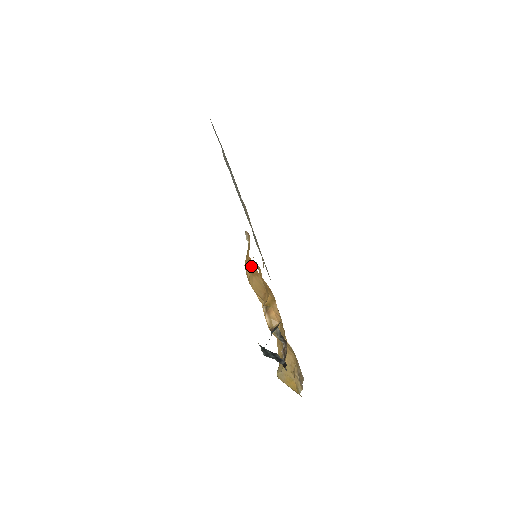
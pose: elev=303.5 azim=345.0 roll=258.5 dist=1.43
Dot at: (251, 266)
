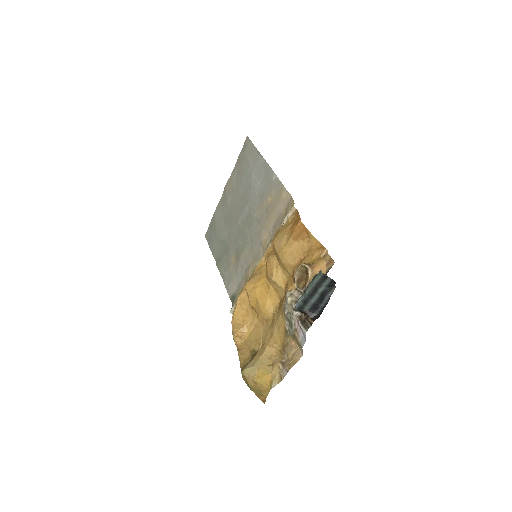
Dot at: (299, 231)
